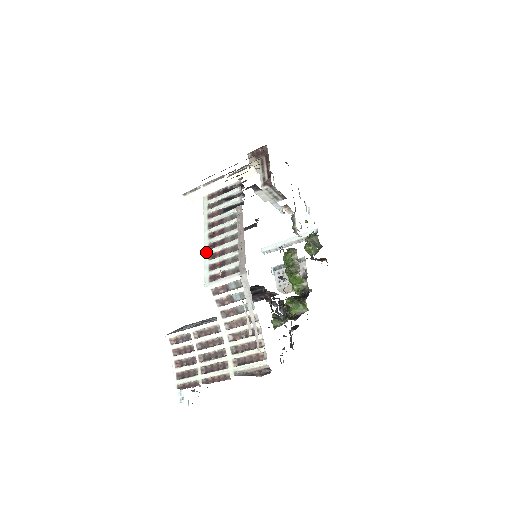
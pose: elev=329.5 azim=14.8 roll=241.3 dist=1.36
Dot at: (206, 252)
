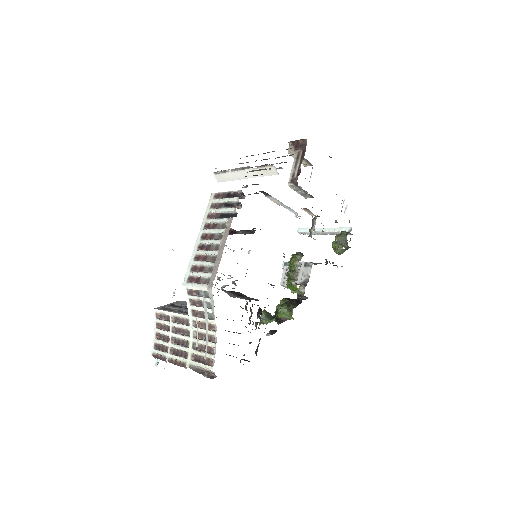
Dot at: (194, 251)
